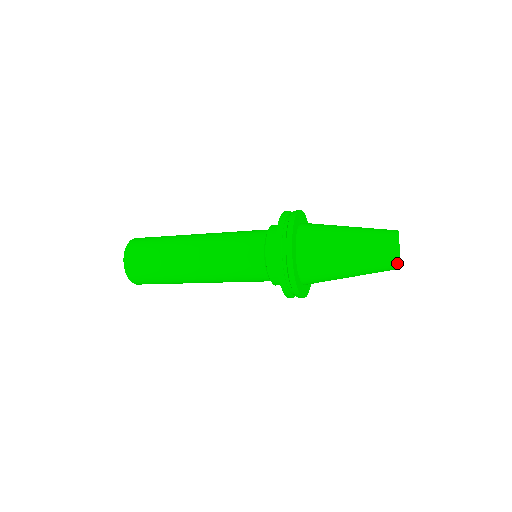
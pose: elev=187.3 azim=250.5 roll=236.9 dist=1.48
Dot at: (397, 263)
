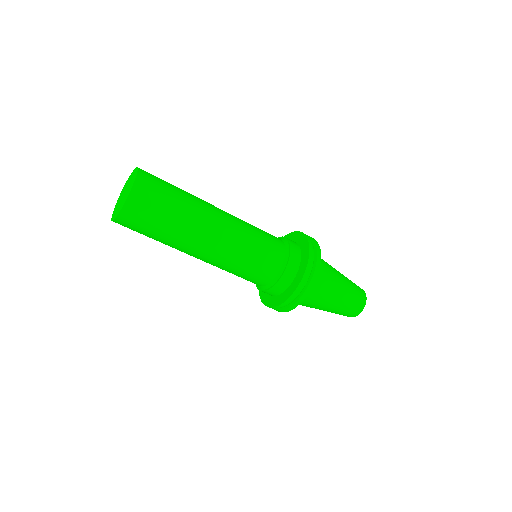
Dot at: (364, 305)
